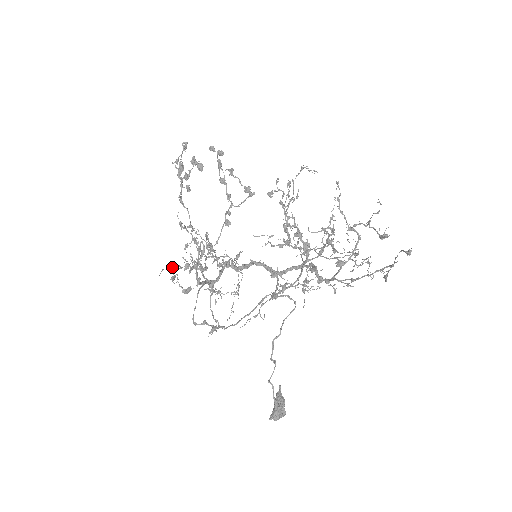
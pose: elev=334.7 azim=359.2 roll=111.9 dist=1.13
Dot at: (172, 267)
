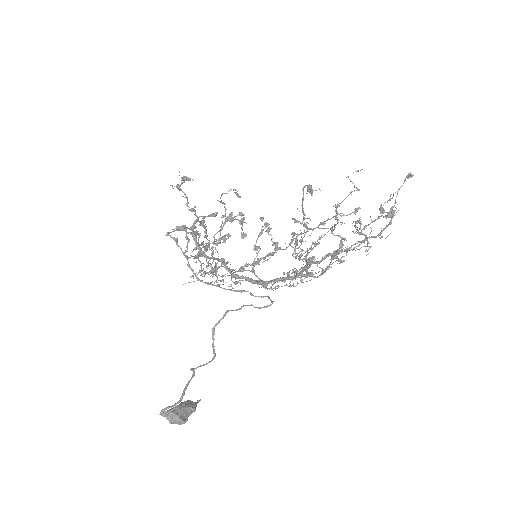
Dot at: occluded
